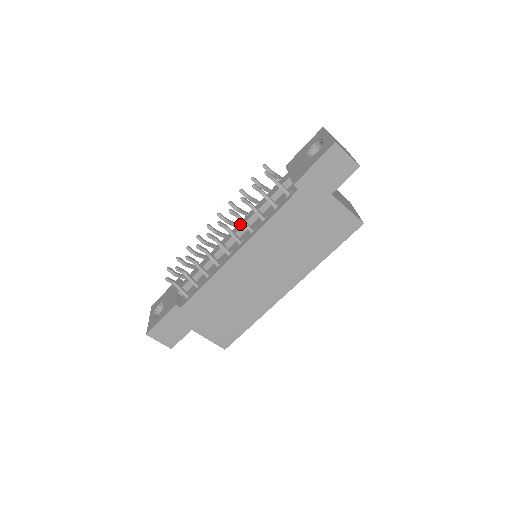
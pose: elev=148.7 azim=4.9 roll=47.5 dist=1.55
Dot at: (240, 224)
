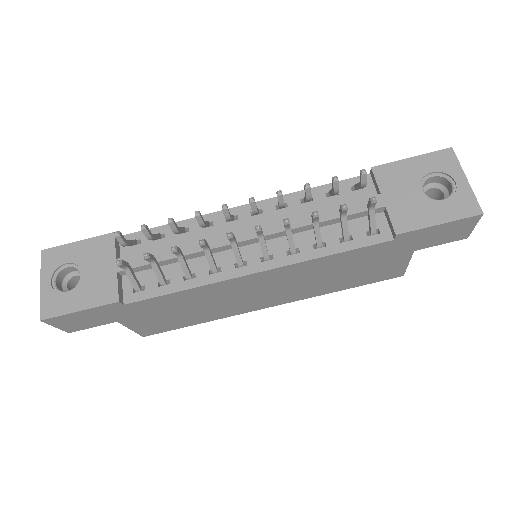
Dot at: (272, 224)
